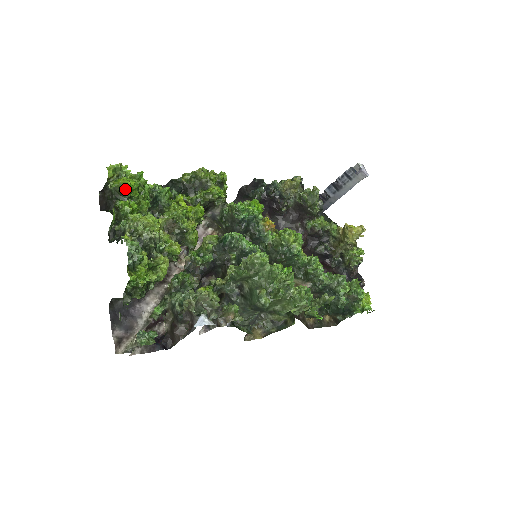
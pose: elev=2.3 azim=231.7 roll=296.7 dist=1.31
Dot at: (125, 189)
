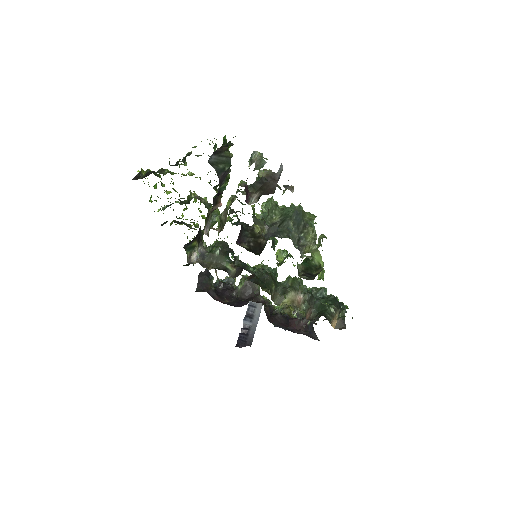
Dot at: (158, 175)
